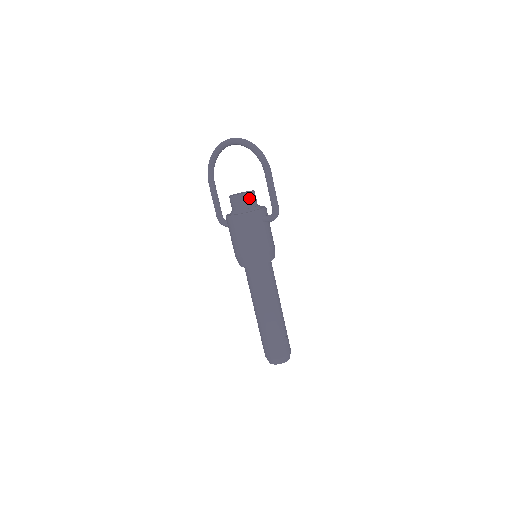
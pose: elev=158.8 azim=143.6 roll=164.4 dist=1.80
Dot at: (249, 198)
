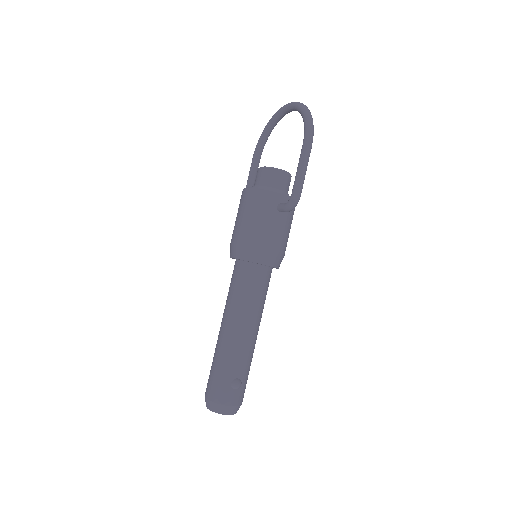
Dot at: (276, 175)
